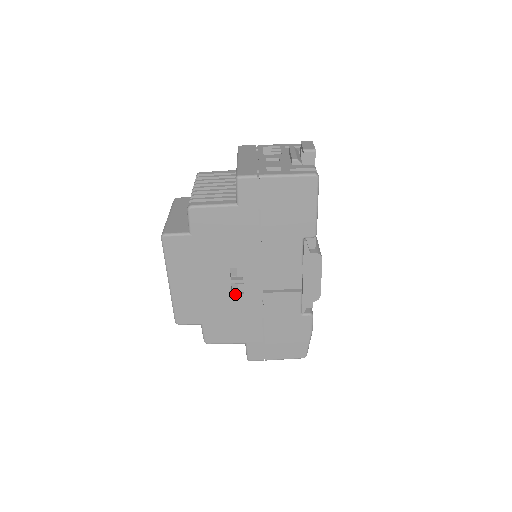
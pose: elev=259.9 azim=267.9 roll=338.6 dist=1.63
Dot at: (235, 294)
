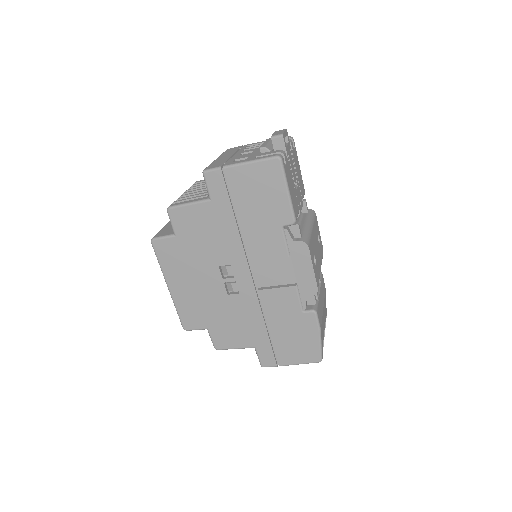
Dot at: (231, 294)
